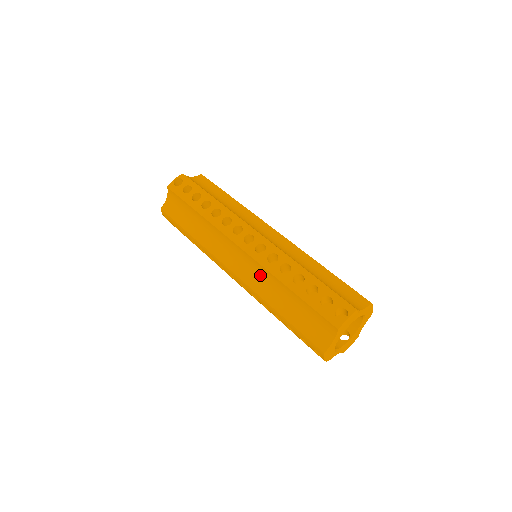
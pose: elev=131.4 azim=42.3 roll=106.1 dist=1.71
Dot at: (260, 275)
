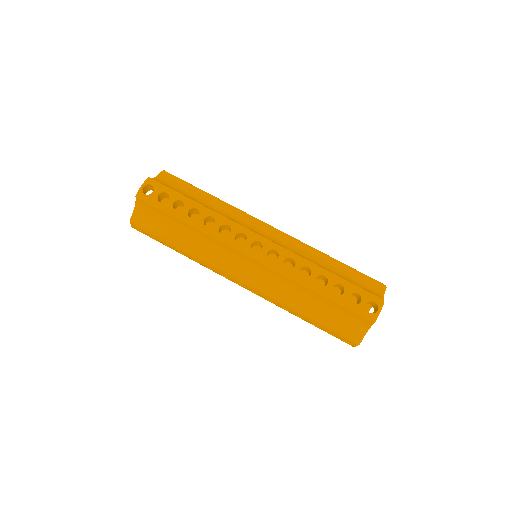
Dot at: (276, 281)
